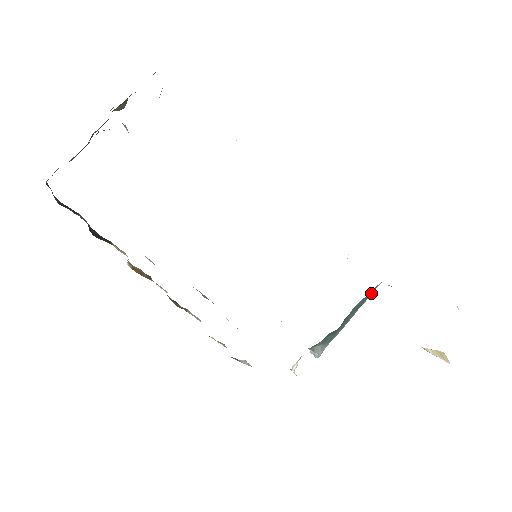
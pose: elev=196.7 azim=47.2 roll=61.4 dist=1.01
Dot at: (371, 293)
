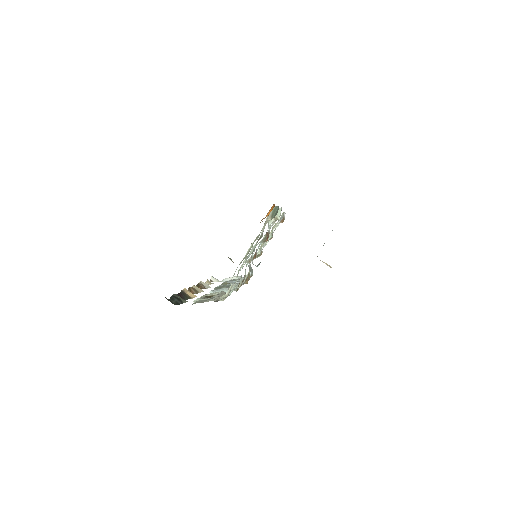
Dot at: occluded
